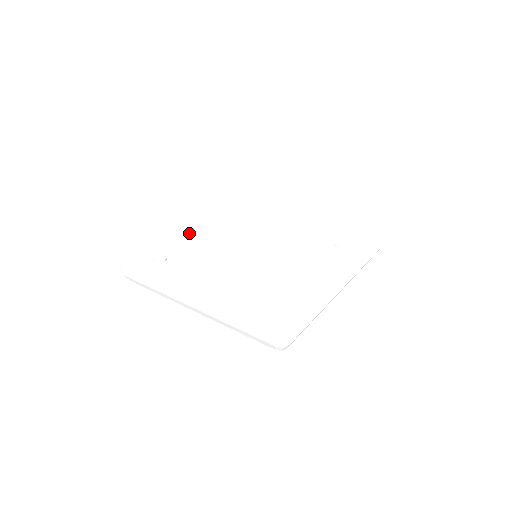
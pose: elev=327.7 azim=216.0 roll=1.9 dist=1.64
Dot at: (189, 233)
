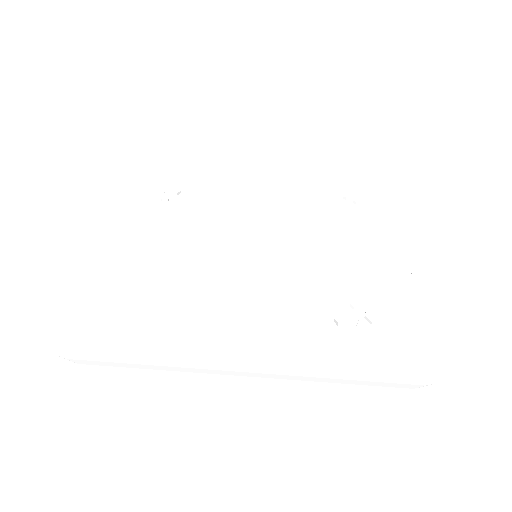
Dot at: (244, 189)
